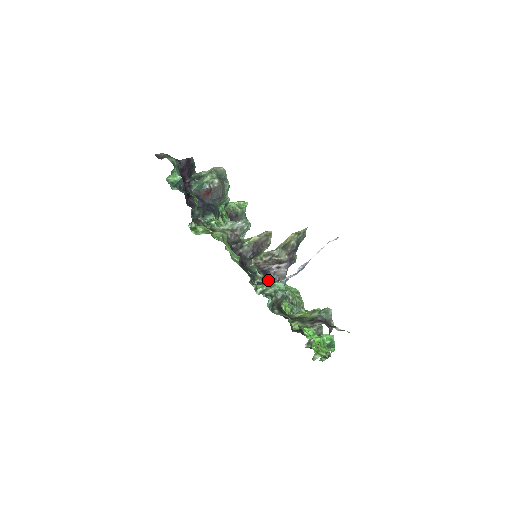
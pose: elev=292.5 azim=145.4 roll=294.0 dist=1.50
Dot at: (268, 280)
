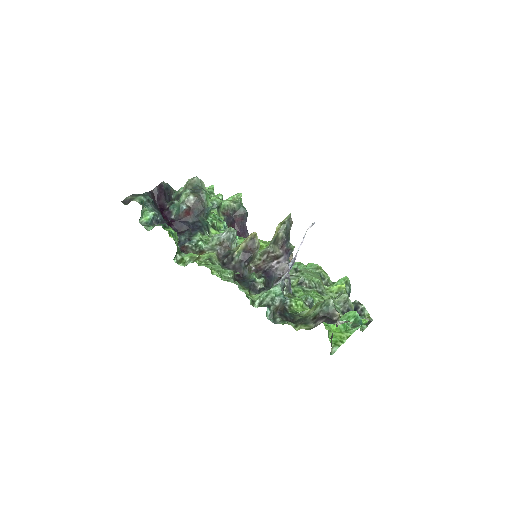
Dot at: (273, 278)
